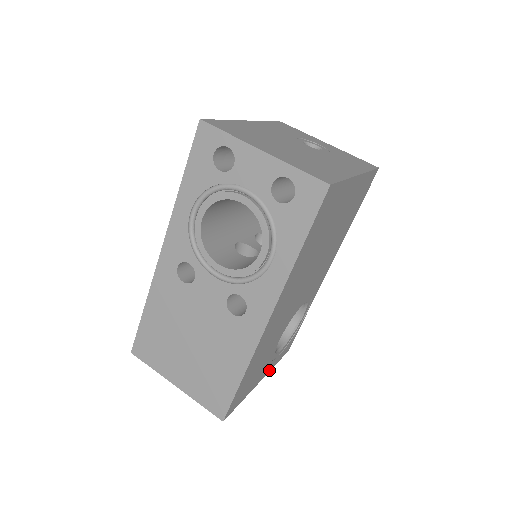
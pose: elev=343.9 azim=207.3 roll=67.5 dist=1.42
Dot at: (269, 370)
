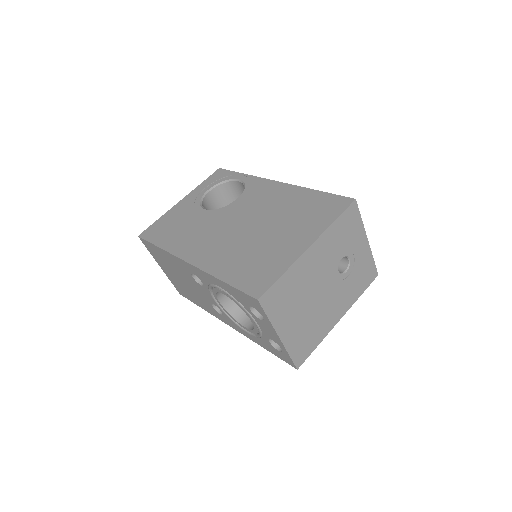
Dot at: occluded
